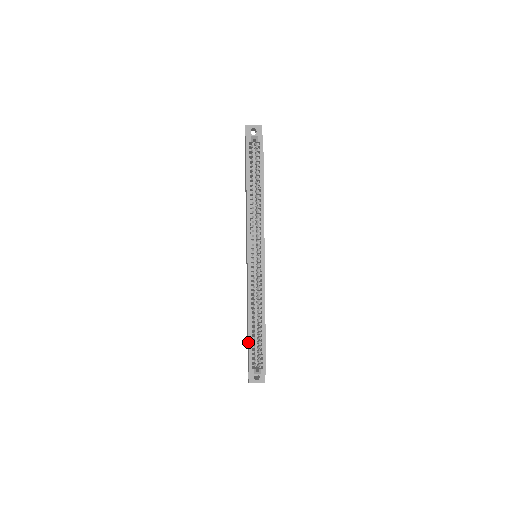
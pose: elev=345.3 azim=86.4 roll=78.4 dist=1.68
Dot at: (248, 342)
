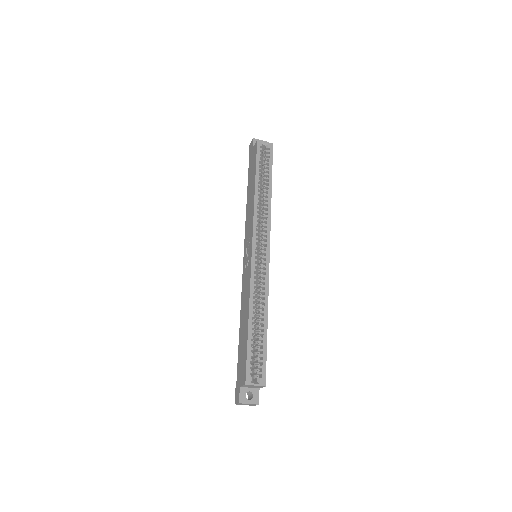
Dot at: (246, 343)
